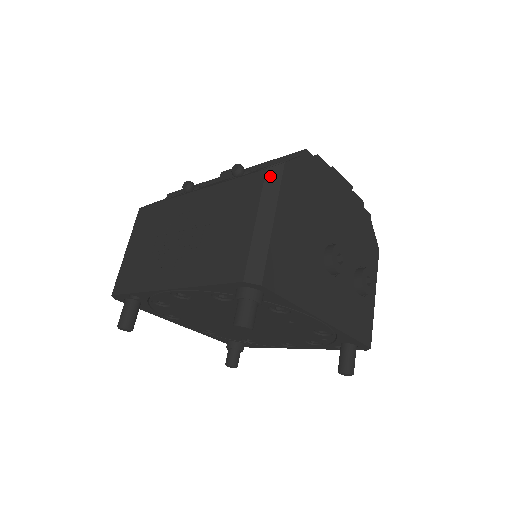
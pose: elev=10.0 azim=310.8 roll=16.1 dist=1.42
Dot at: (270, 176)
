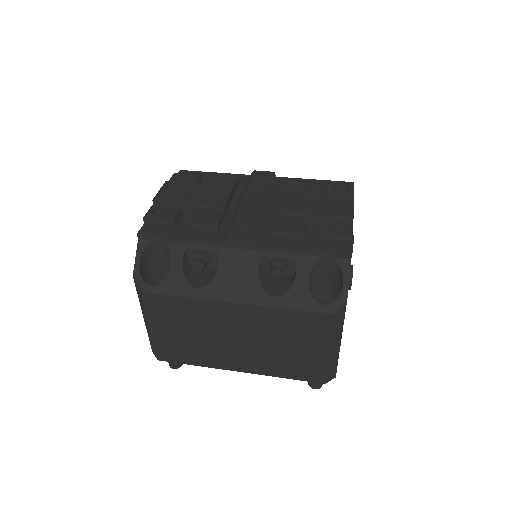
Dot at: (337, 318)
